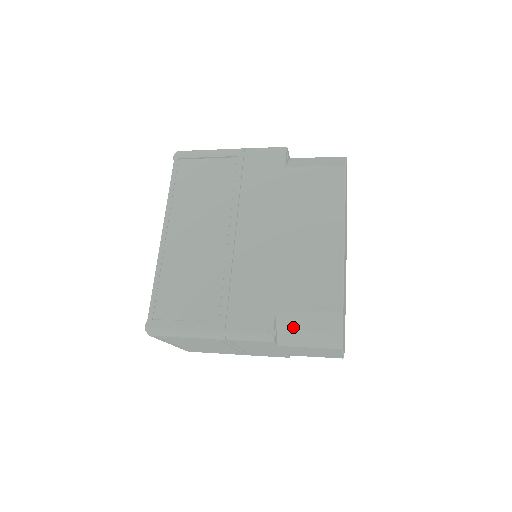
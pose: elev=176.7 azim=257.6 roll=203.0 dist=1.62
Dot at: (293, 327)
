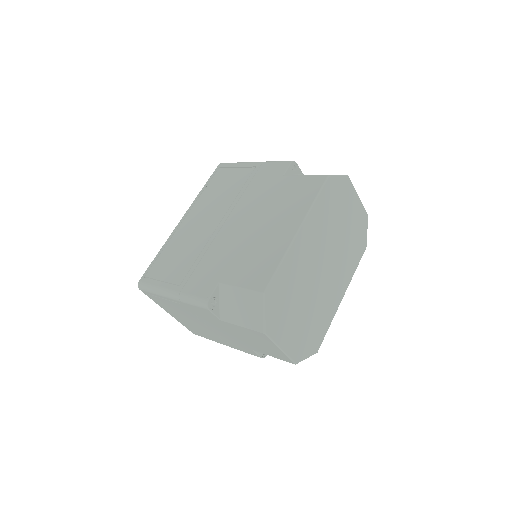
Dot at: (230, 302)
